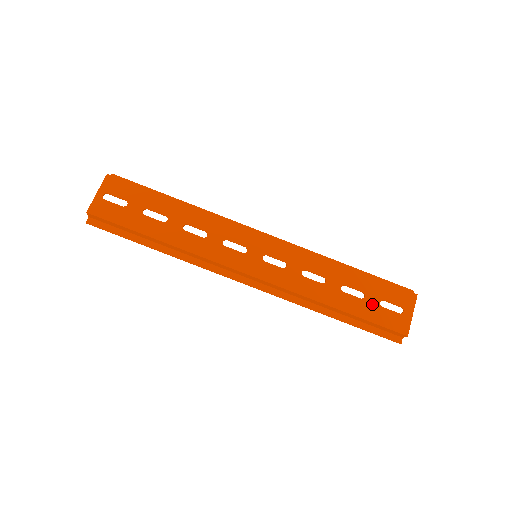
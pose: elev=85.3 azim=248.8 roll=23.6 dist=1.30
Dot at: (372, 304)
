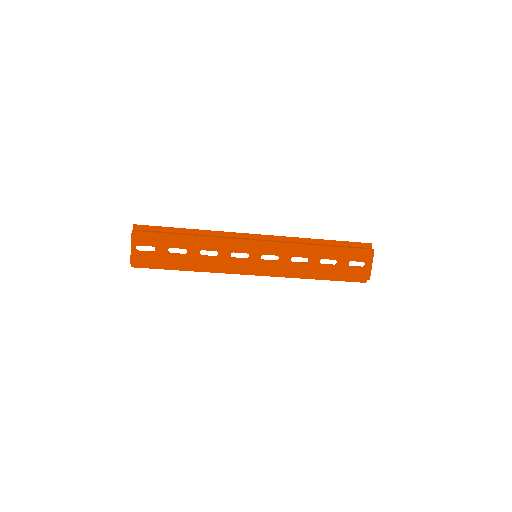
Dot at: (343, 266)
